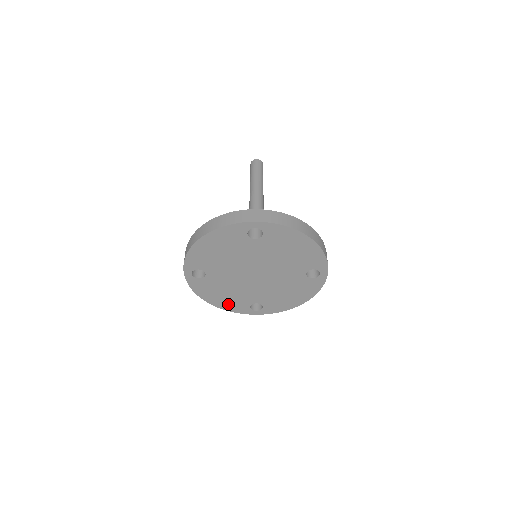
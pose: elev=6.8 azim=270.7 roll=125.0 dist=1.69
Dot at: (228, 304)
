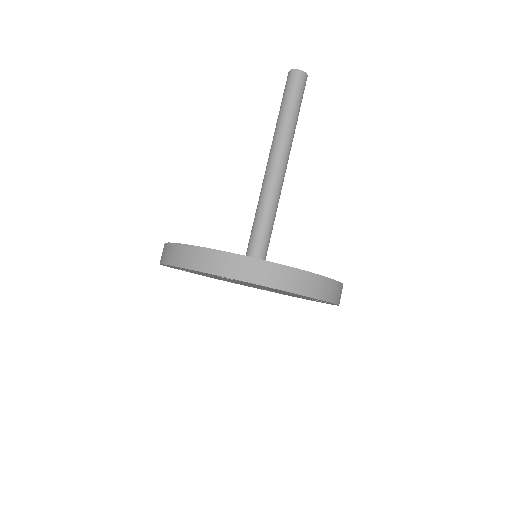
Dot at: occluded
